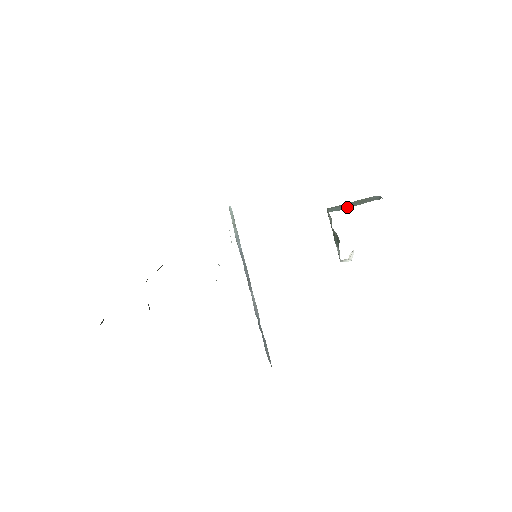
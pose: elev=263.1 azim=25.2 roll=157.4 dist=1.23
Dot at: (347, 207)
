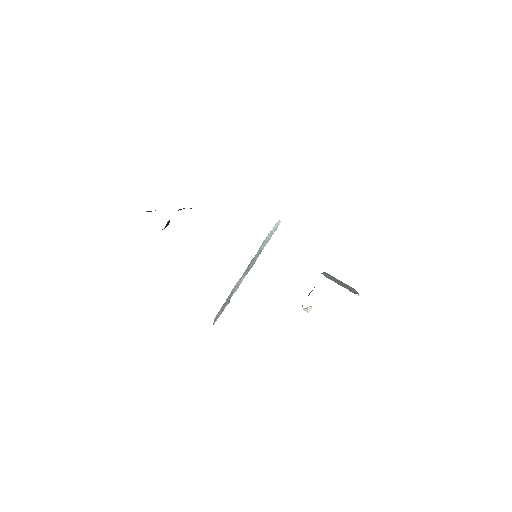
Dot at: (333, 280)
